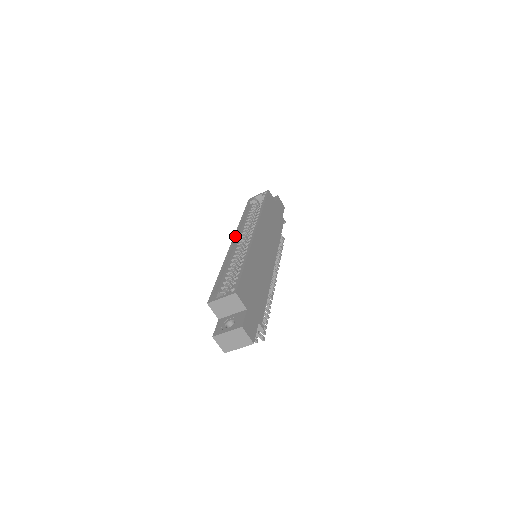
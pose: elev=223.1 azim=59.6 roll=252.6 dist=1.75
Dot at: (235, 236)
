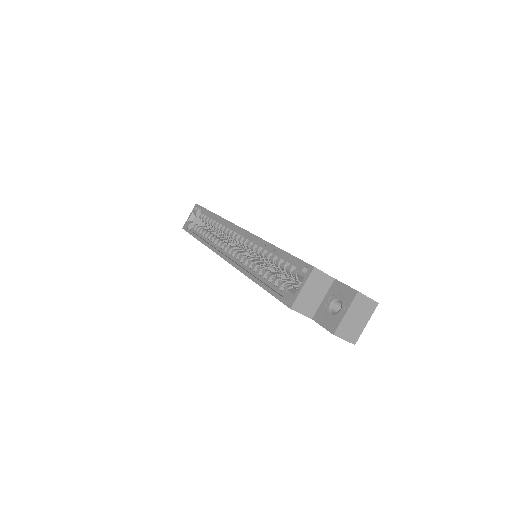
Dot at: (219, 253)
